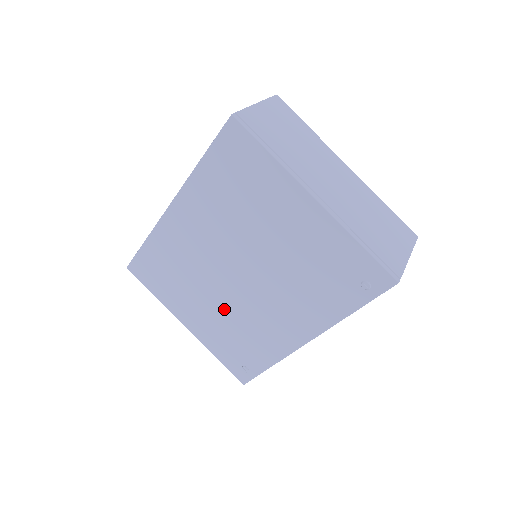
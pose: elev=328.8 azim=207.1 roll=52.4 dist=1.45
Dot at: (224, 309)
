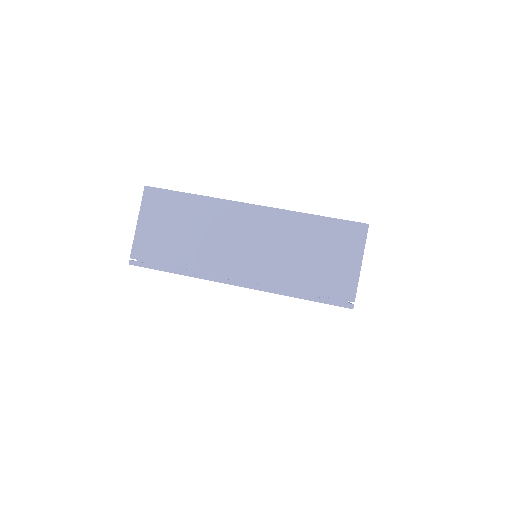
Dot at: occluded
